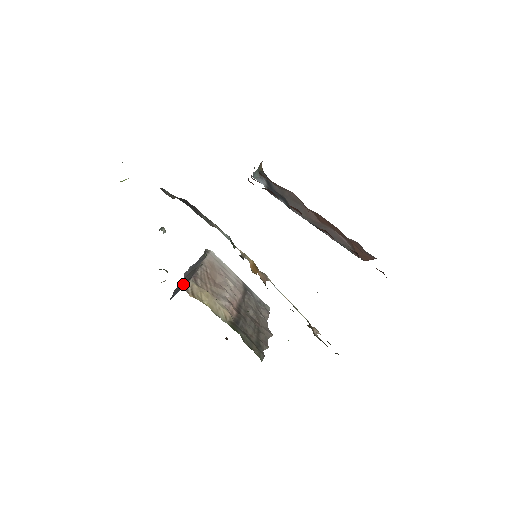
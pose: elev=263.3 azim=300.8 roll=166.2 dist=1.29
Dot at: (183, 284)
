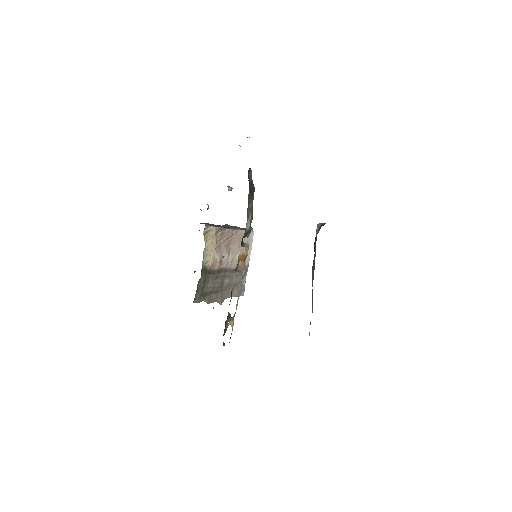
Dot at: (212, 225)
